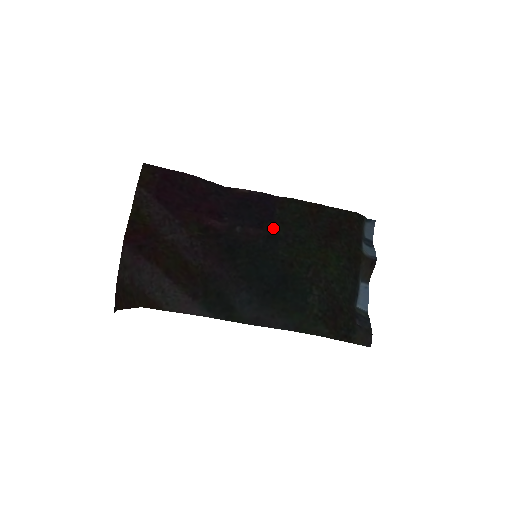
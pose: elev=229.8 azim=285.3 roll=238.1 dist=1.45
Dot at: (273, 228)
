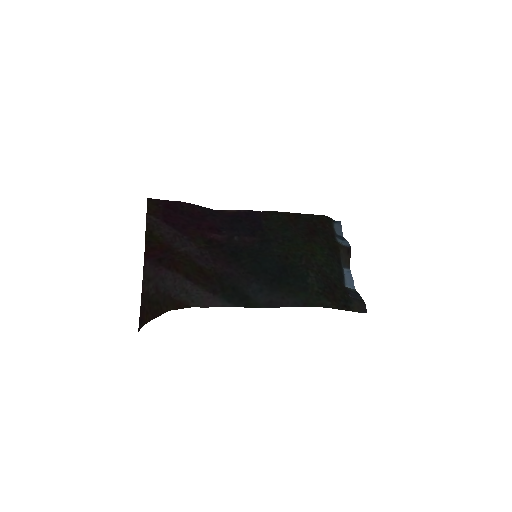
Dot at: (264, 234)
